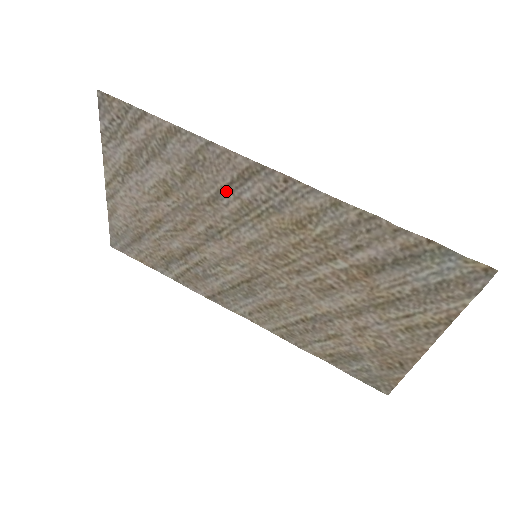
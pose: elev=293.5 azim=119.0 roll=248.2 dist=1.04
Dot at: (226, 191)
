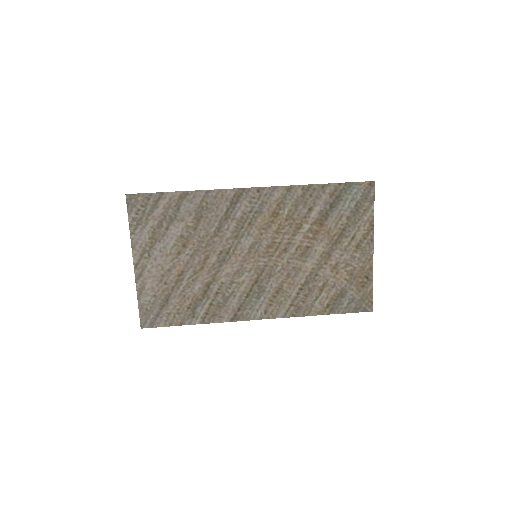
Dot at: (225, 219)
